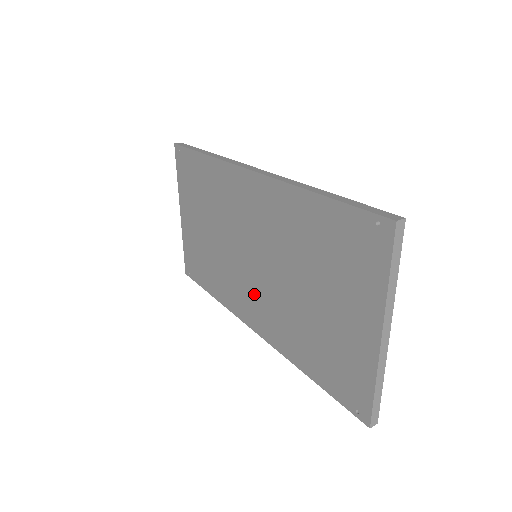
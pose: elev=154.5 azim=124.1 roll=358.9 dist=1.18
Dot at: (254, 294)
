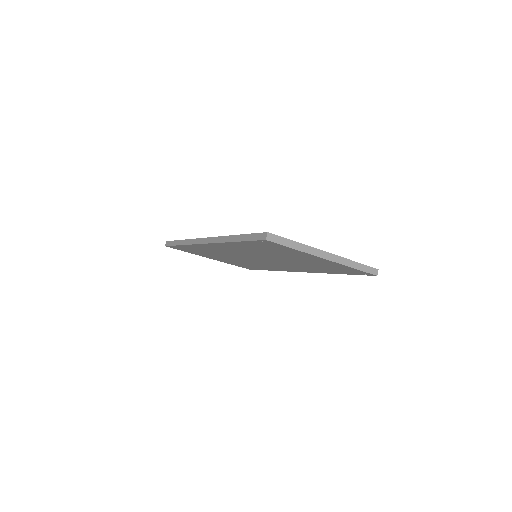
Dot at: (278, 265)
